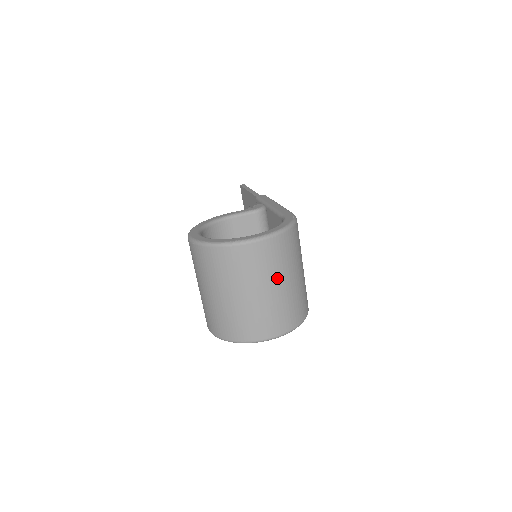
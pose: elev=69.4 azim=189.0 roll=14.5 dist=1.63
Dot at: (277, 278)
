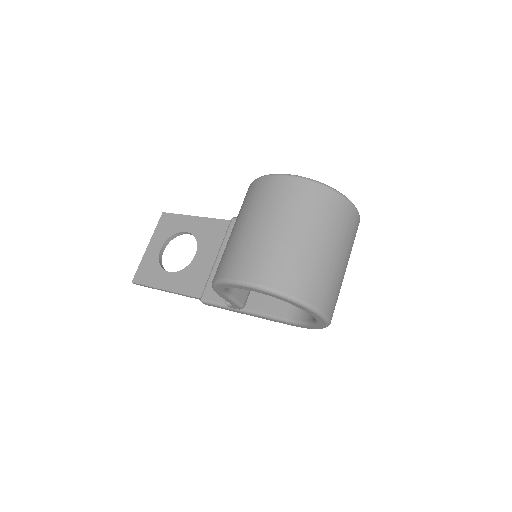
Dot at: (348, 260)
